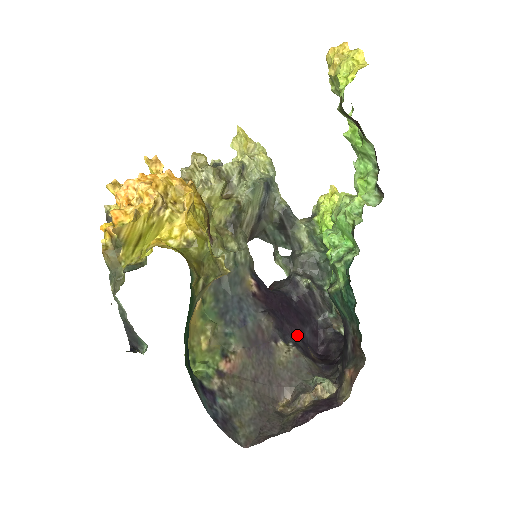
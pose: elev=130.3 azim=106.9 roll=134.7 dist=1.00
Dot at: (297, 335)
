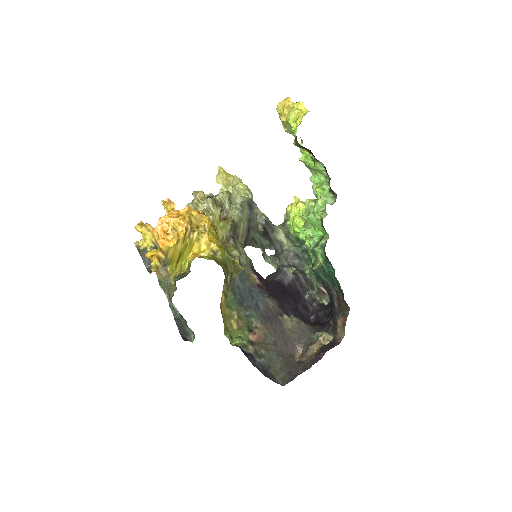
Dot at: (294, 310)
